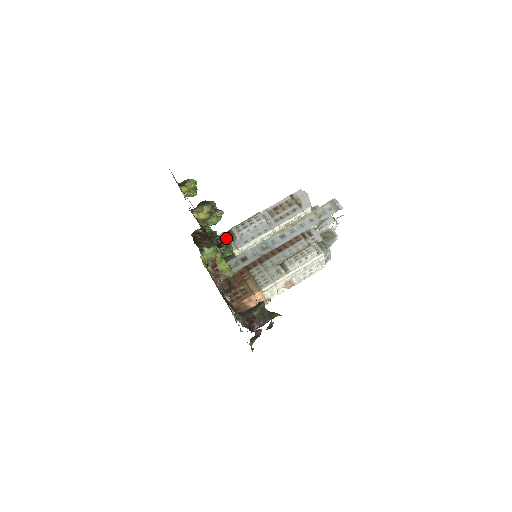
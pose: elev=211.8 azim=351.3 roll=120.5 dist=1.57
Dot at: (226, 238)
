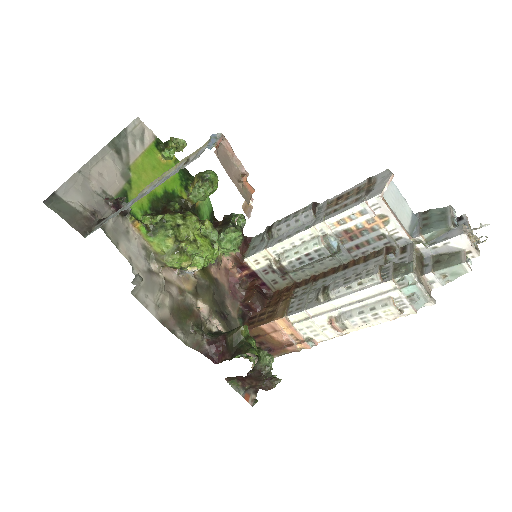
Dot at: (190, 215)
